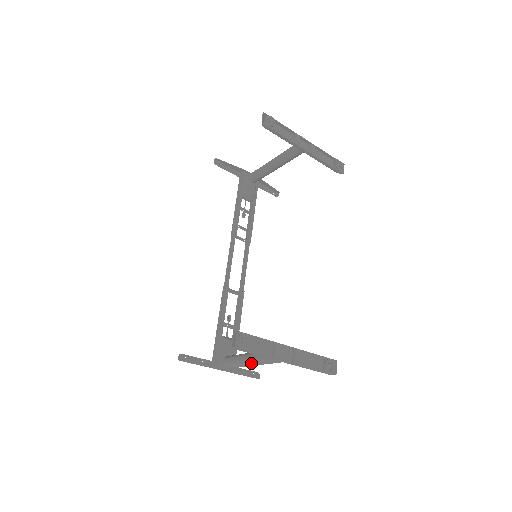
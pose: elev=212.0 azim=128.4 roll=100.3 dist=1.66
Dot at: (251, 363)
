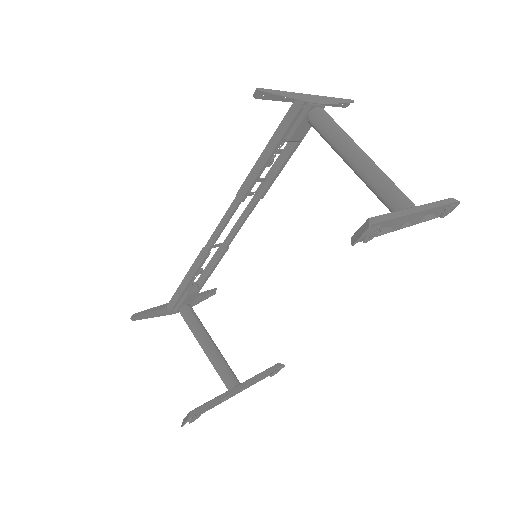
Dot at: (204, 352)
